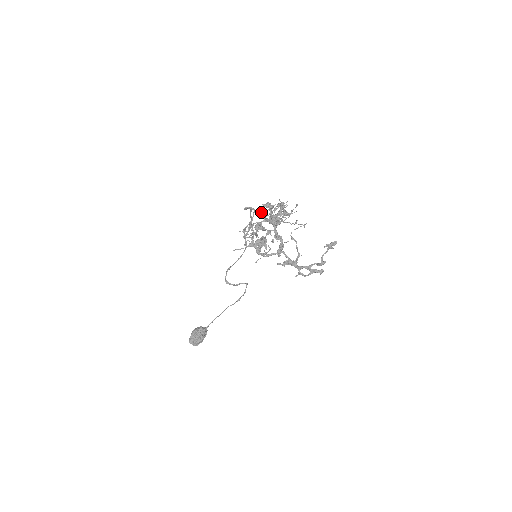
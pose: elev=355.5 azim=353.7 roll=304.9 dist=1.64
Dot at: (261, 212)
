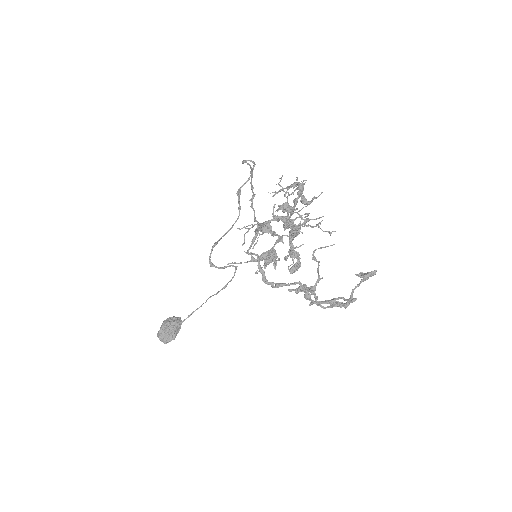
Dot at: occluded
